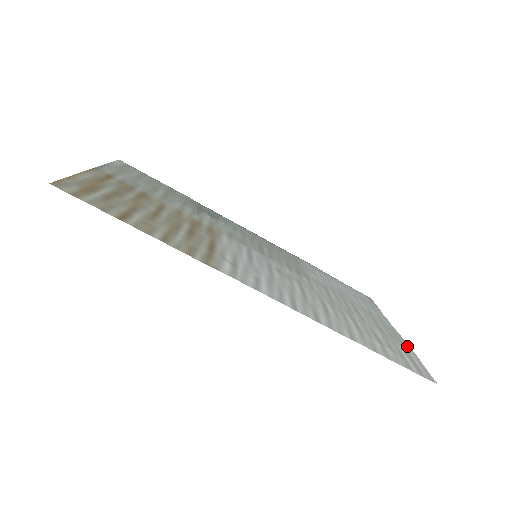
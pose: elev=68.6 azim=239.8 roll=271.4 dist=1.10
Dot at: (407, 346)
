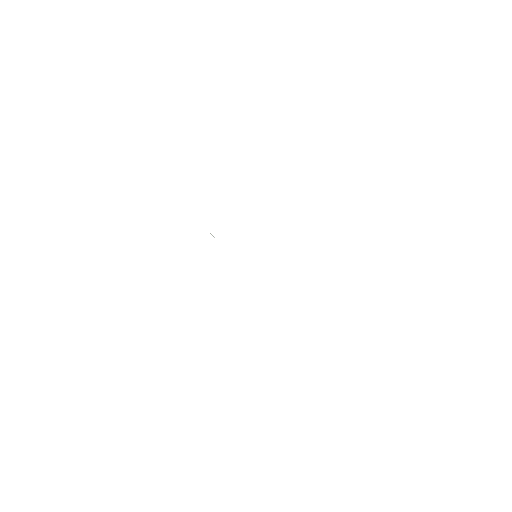
Dot at: occluded
